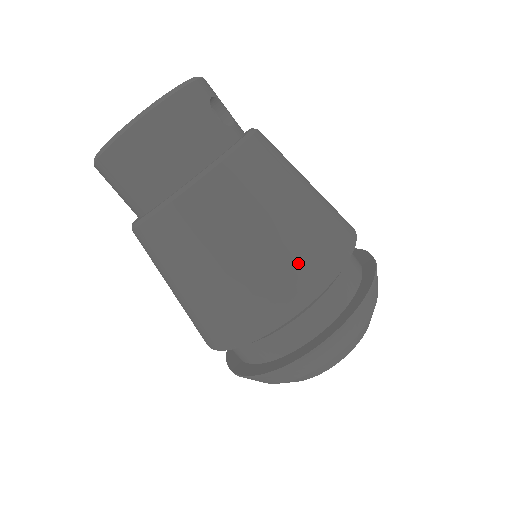
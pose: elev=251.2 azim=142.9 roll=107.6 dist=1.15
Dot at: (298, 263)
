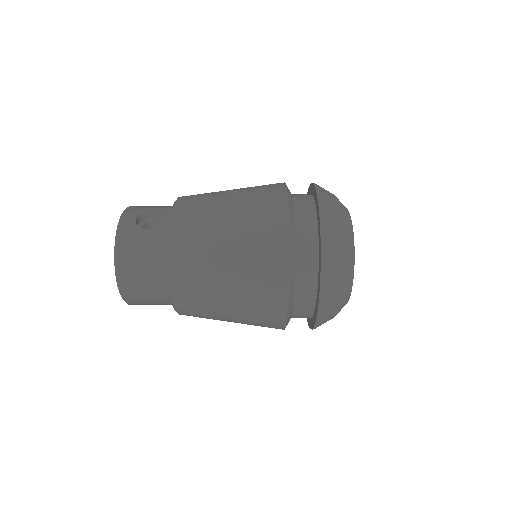
Dot at: (260, 261)
